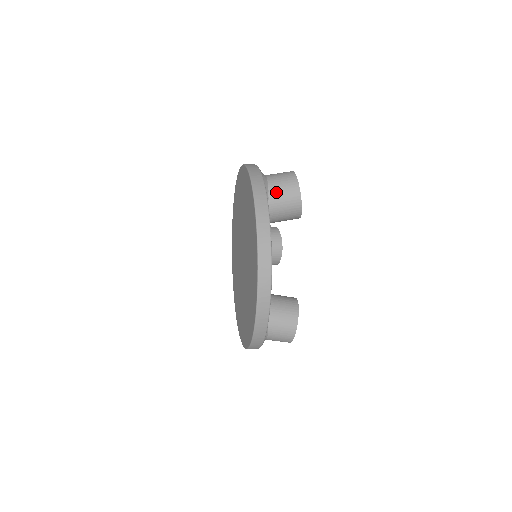
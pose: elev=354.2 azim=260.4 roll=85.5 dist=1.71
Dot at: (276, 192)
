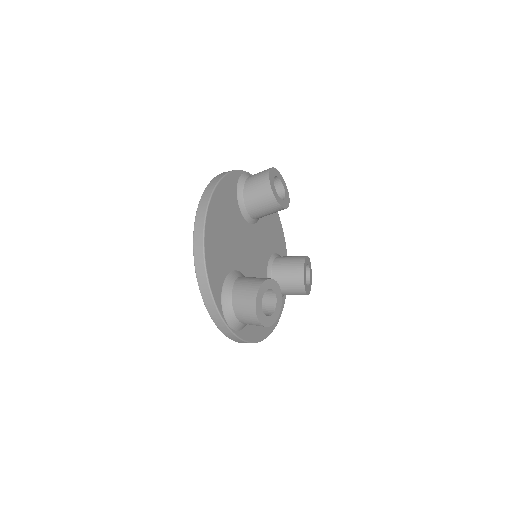
Dot at: (251, 179)
